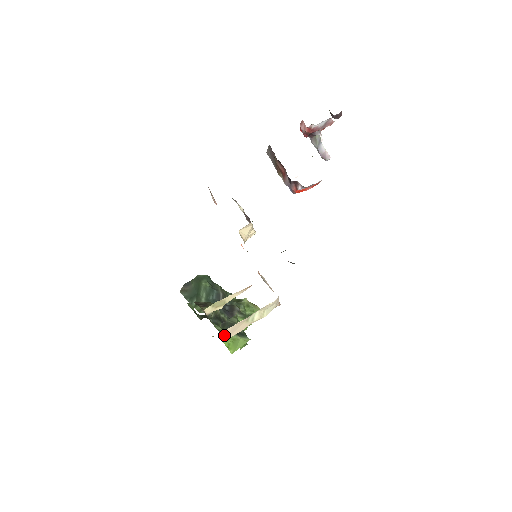
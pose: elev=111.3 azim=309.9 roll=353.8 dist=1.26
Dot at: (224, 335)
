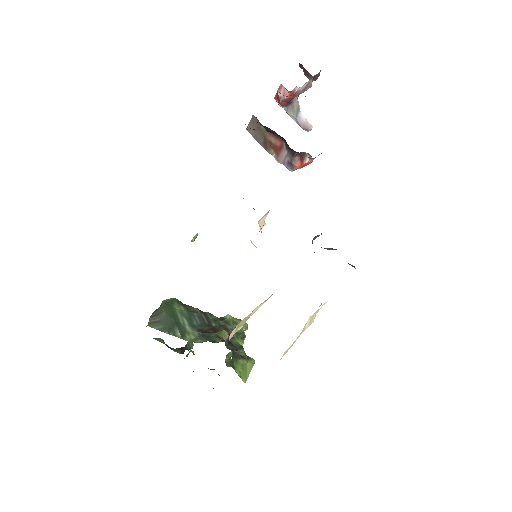
Dot at: (234, 363)
